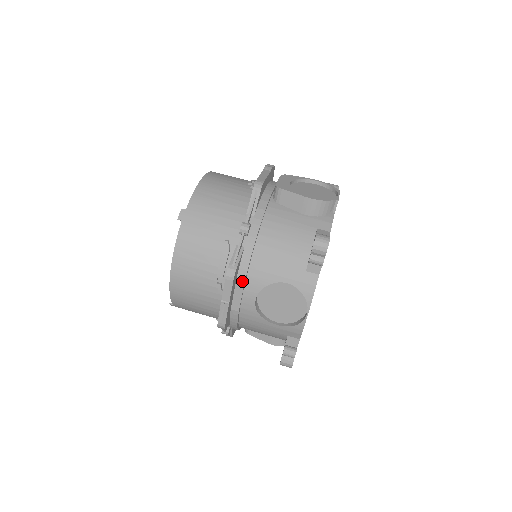
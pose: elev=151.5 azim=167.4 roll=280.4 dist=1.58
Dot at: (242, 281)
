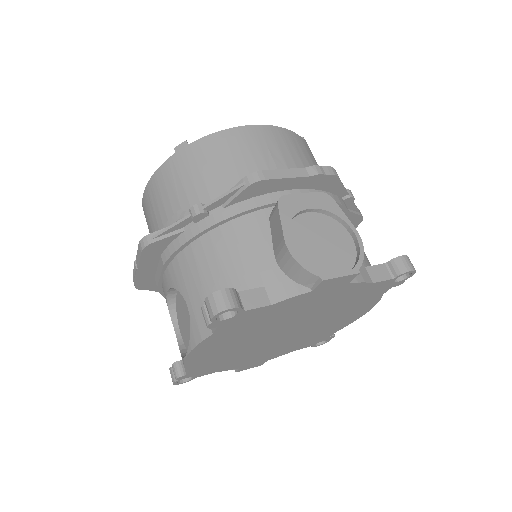
Dot at: (163, 262)
